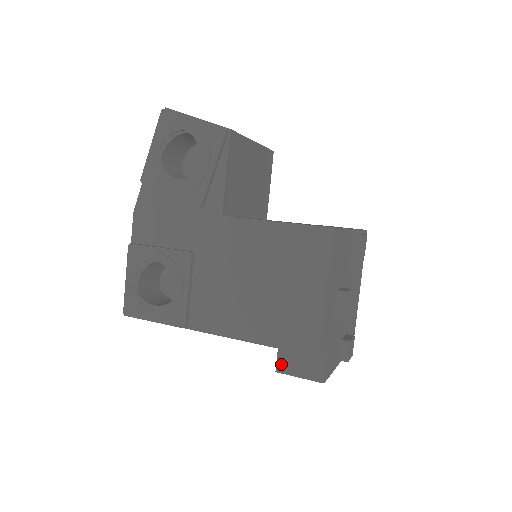
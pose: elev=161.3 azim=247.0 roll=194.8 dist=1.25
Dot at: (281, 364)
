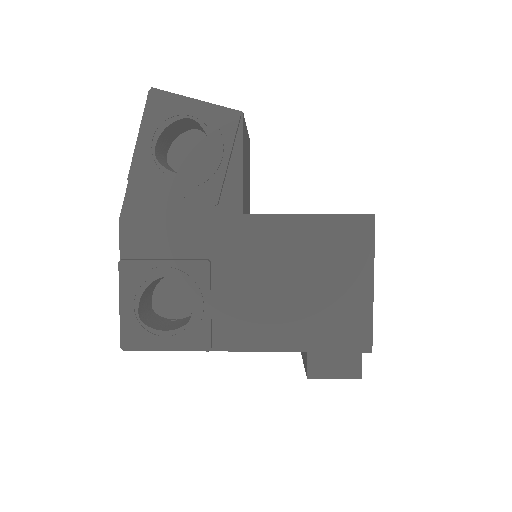
Dot at: (313, 369)
